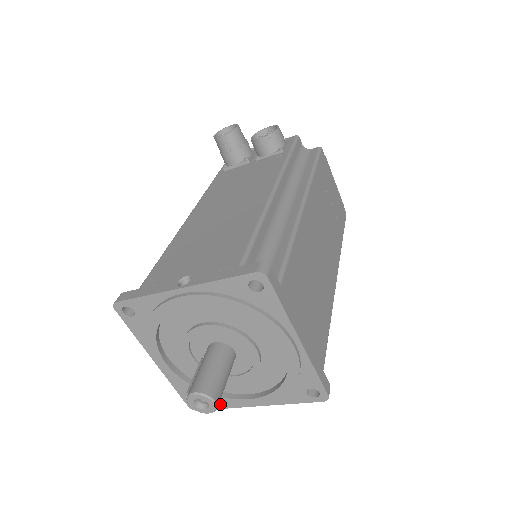
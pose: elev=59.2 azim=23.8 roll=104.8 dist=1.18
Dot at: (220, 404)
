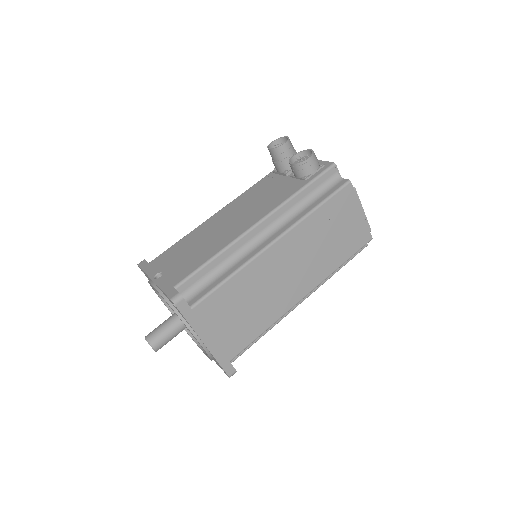
Dot at: occluded
